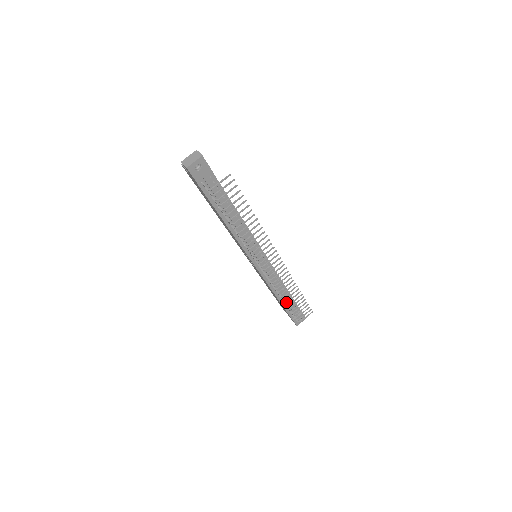
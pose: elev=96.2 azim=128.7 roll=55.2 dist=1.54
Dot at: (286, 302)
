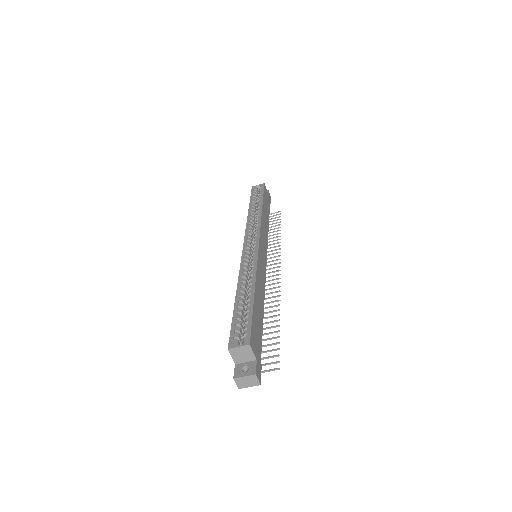
Dot at: occluded
